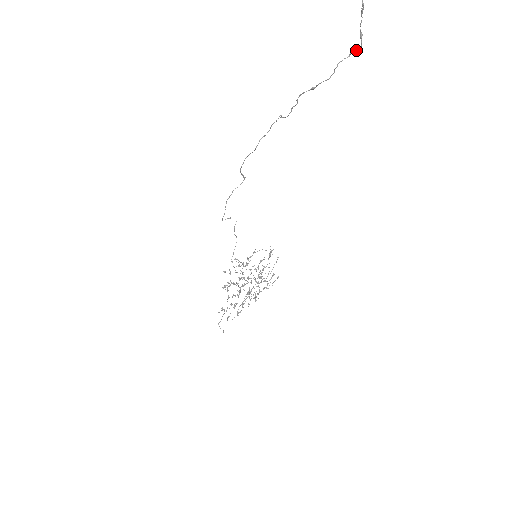
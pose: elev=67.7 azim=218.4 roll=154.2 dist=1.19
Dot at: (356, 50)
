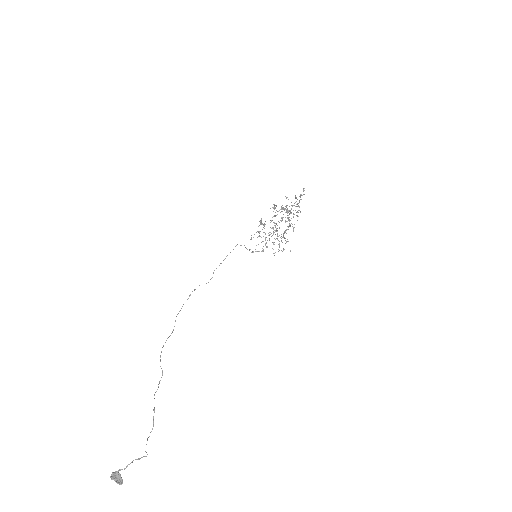
Dot at: (146, 452)
